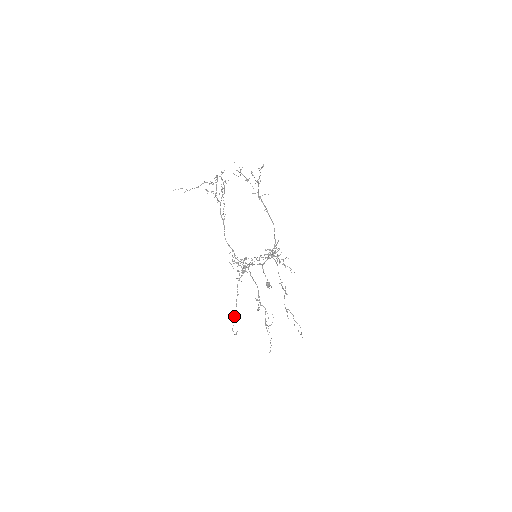
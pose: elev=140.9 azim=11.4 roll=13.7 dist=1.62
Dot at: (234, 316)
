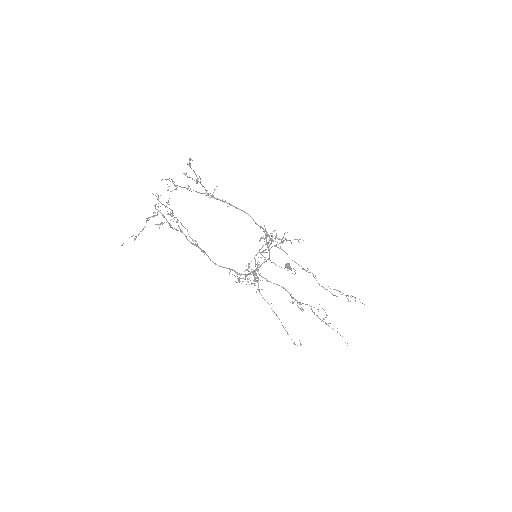
Dot at: occluded
